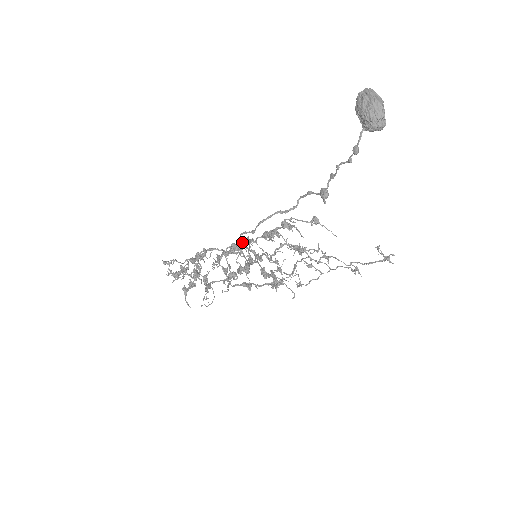
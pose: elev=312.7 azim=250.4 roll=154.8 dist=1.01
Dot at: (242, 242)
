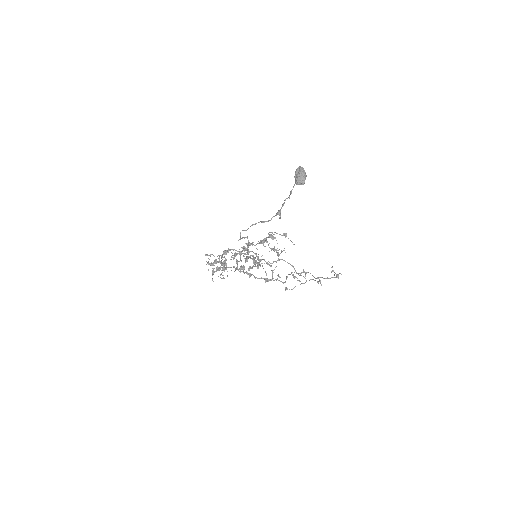
Dot at: (242, 237)
